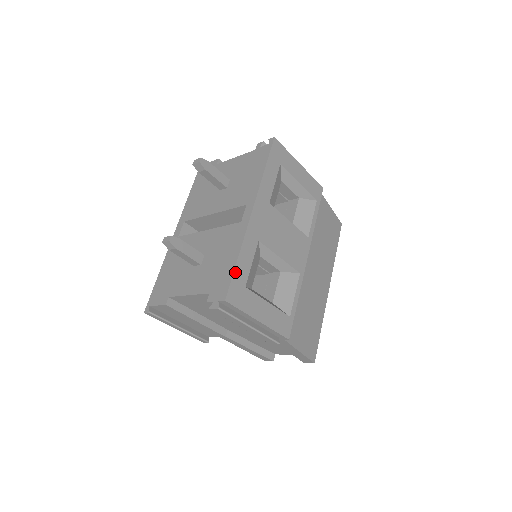
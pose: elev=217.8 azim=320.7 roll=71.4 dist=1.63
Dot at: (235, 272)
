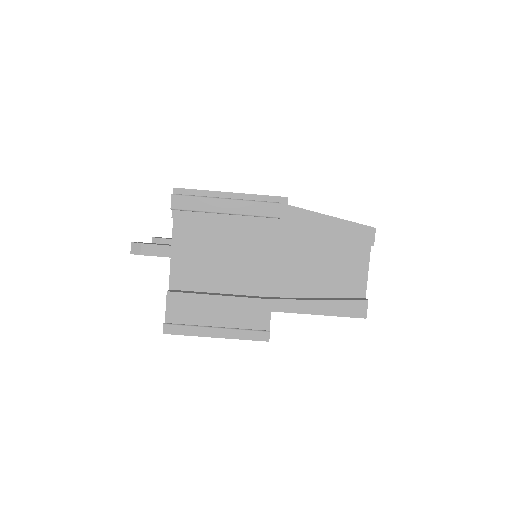
Dot at: occluded
